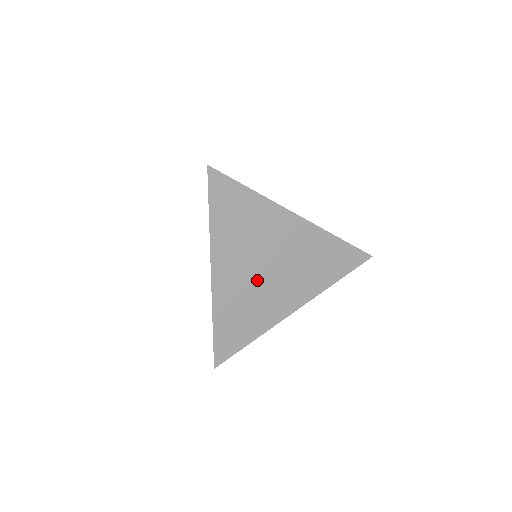
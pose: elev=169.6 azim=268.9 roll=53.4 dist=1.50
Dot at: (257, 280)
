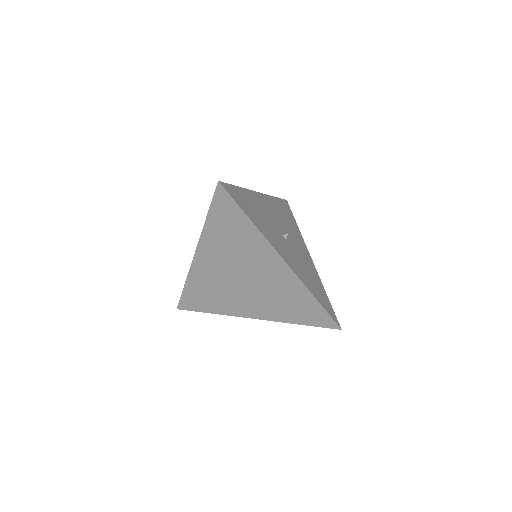
Dot at: (230, 280)
